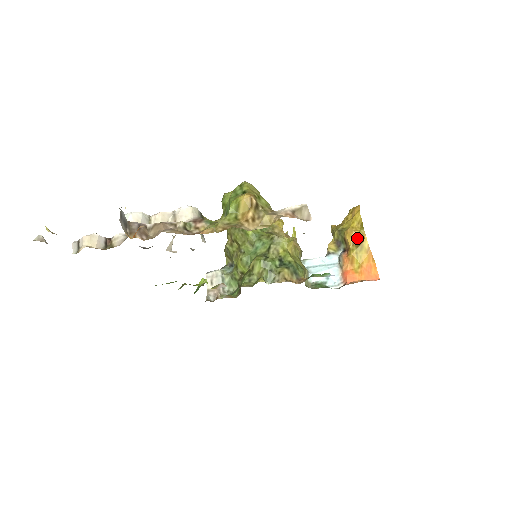
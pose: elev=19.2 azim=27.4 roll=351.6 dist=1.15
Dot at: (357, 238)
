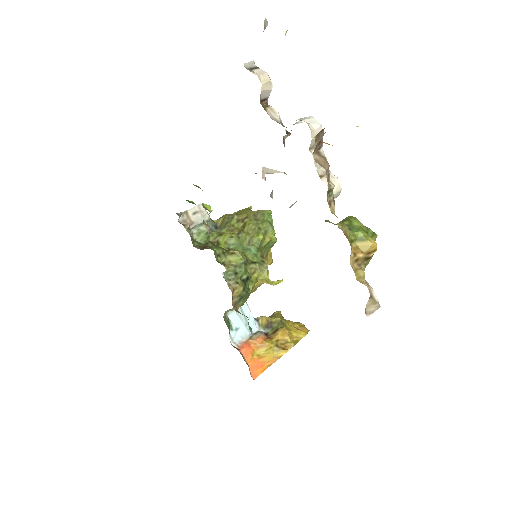
Dot at: (284, 342)
